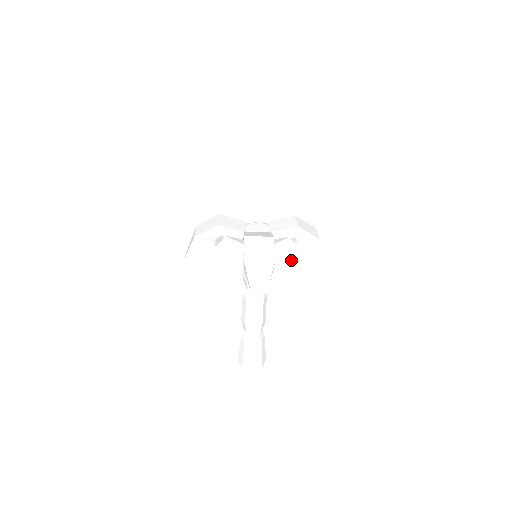
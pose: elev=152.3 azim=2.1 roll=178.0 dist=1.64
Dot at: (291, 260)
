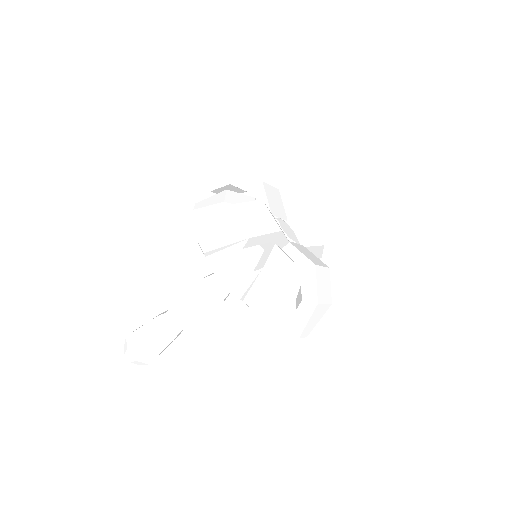
Dot at: (267, 271)
